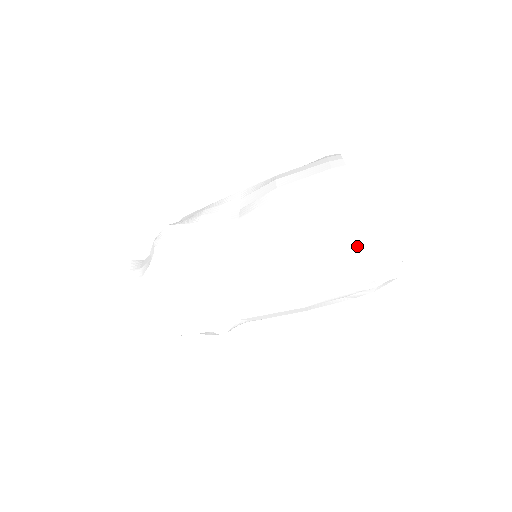
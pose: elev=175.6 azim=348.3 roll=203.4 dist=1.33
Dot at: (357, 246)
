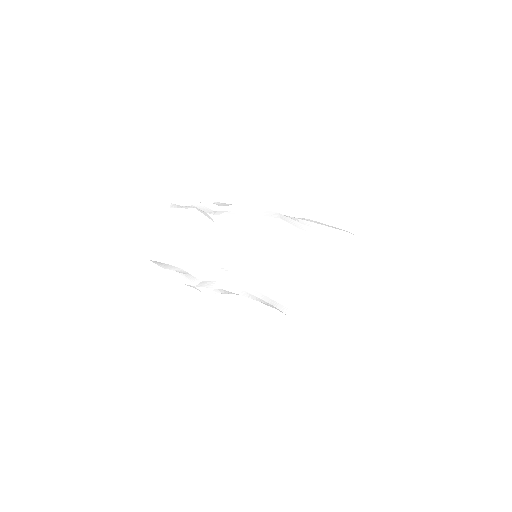
Dot at: (343, 258)
